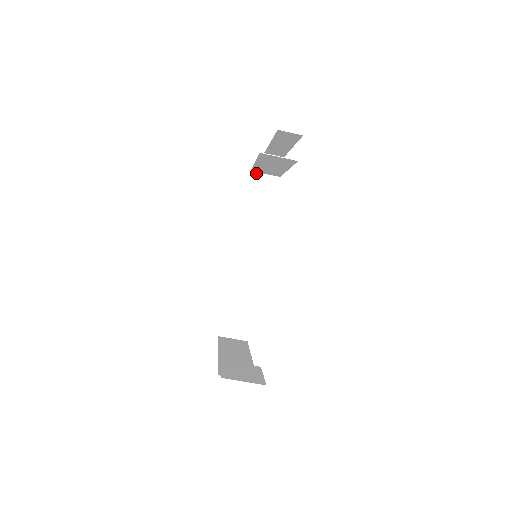
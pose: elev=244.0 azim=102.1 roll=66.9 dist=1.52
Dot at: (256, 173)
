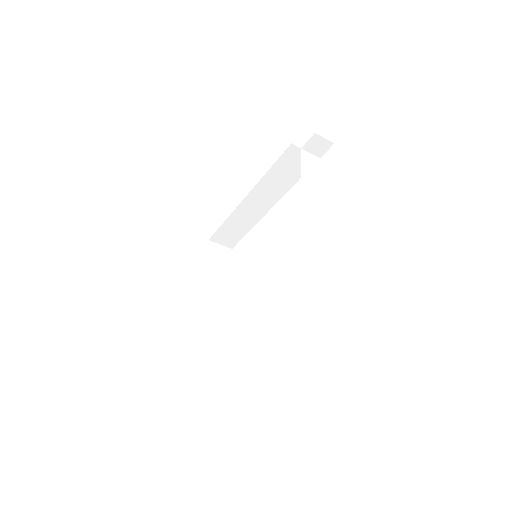
Dot at: (296, 147)
